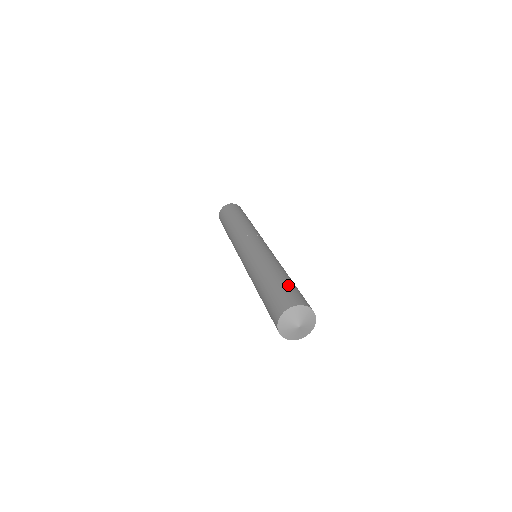
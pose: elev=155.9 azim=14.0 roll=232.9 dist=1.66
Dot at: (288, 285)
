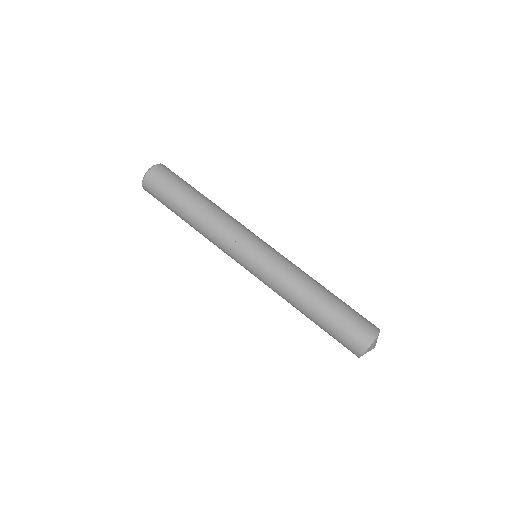
Dot at: (346, 312)
